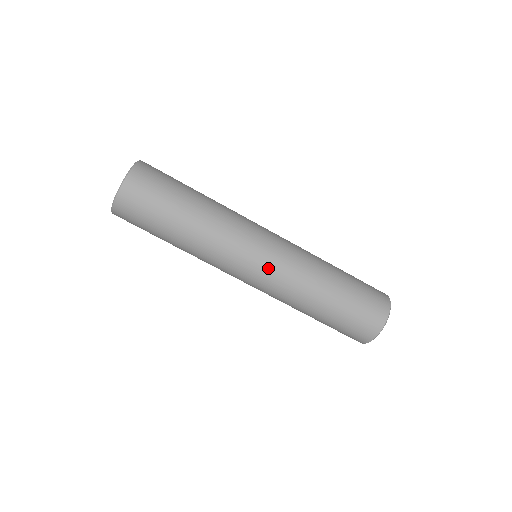
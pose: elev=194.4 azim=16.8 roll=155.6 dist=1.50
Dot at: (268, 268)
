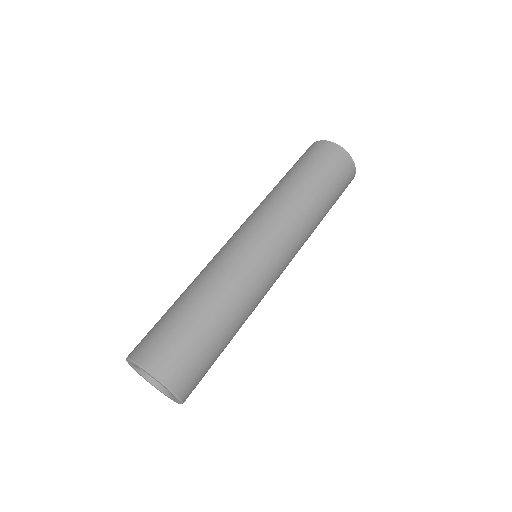
Dot at: occluded
